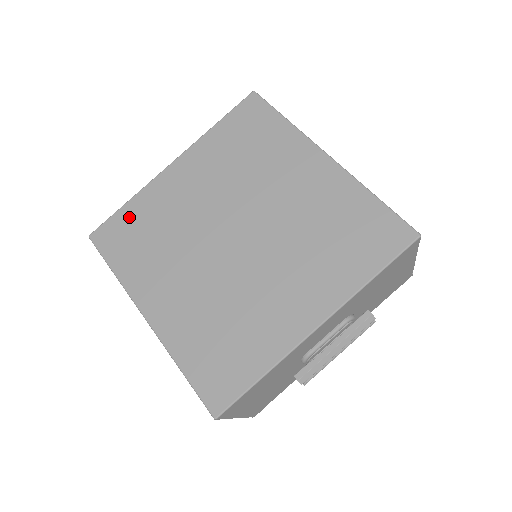
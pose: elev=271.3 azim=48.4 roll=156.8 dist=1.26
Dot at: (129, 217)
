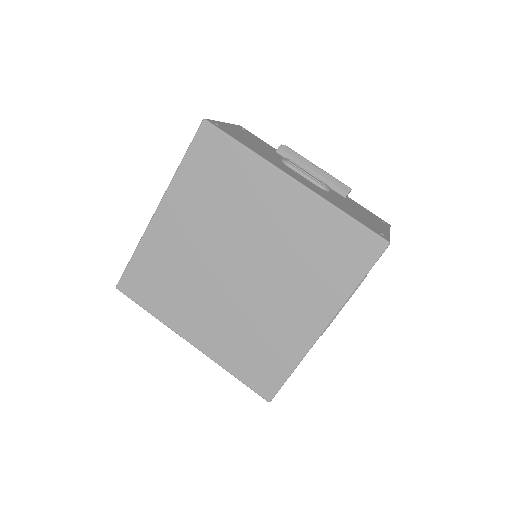
Dot at: (142, 266)
